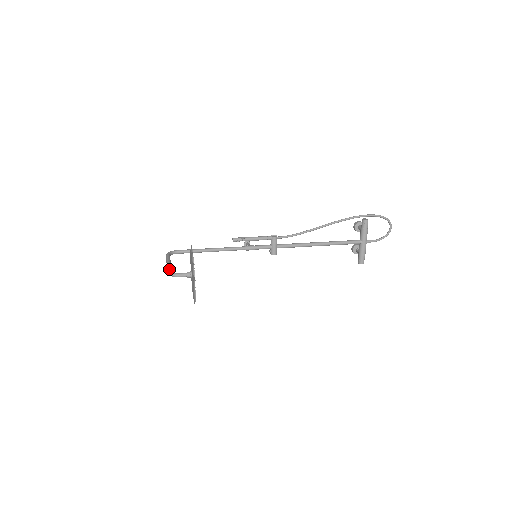
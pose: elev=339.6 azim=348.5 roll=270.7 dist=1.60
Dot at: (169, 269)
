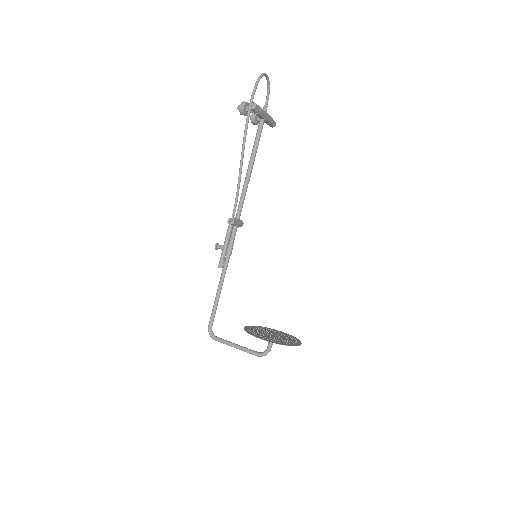
Dot at: (255, 354)
